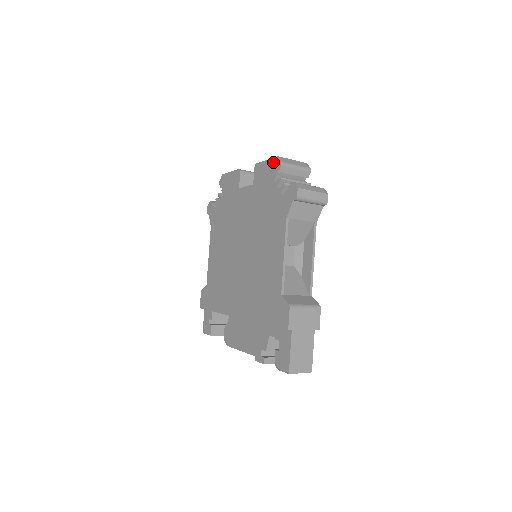
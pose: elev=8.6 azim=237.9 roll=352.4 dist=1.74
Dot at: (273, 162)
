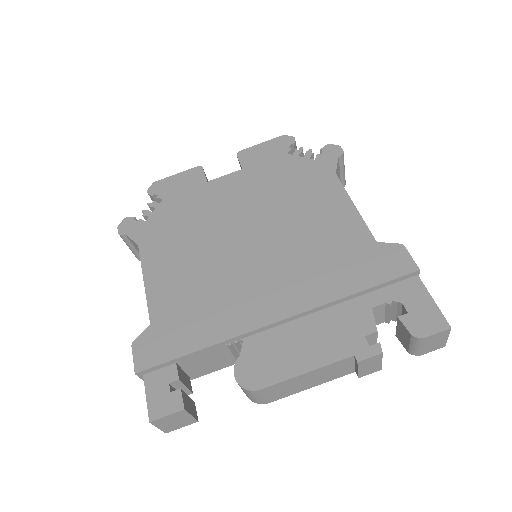
Dot at: (277, 140)
